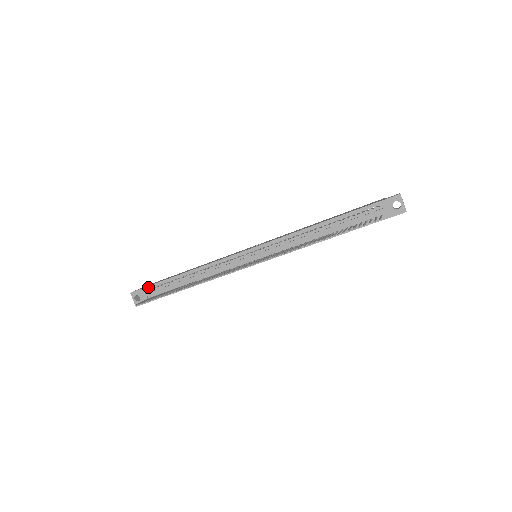
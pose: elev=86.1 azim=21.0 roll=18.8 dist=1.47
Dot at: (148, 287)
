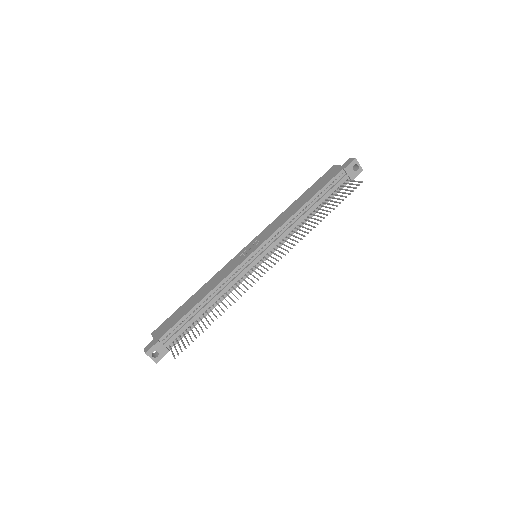
Dot at: (162, 337)
